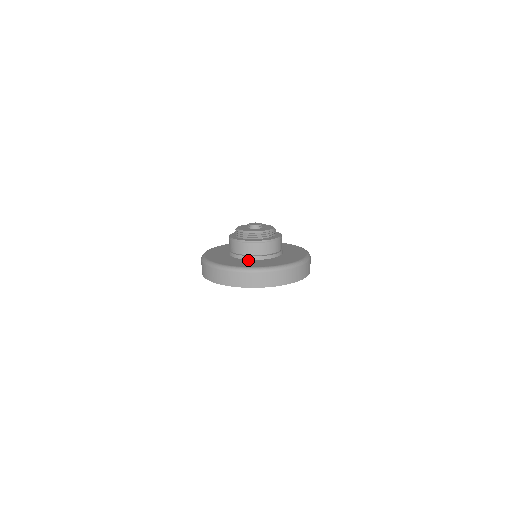
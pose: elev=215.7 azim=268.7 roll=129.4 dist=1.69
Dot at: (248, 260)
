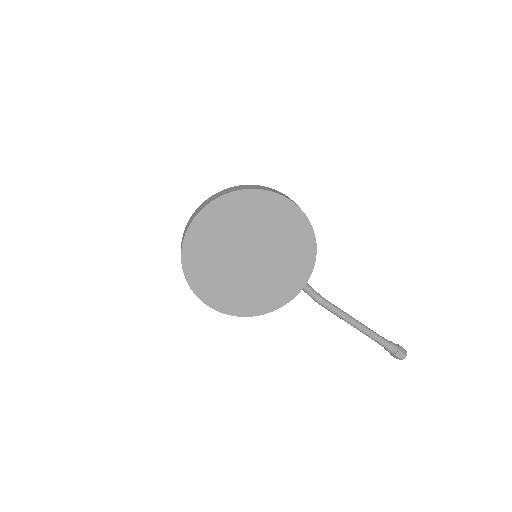
Dot at: occluded
